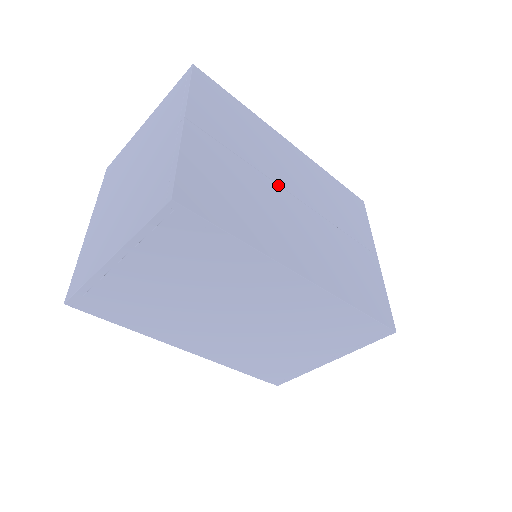
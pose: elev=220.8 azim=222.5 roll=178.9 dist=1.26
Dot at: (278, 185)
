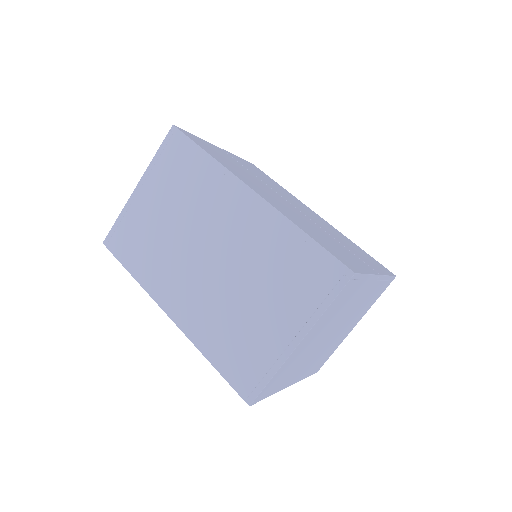
Dot at: (277, 193)
